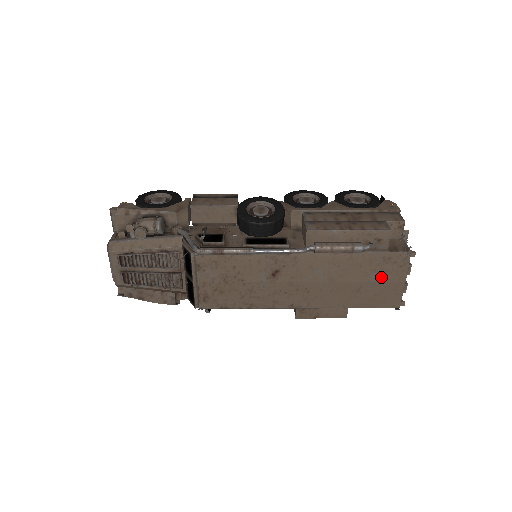
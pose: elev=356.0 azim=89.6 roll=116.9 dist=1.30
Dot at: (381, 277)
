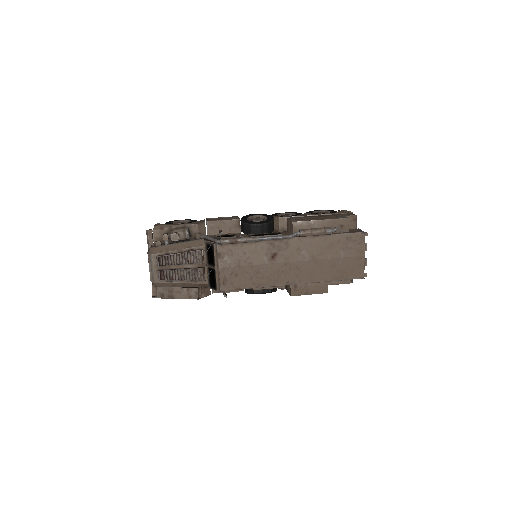
Dot at: (347, 253)
